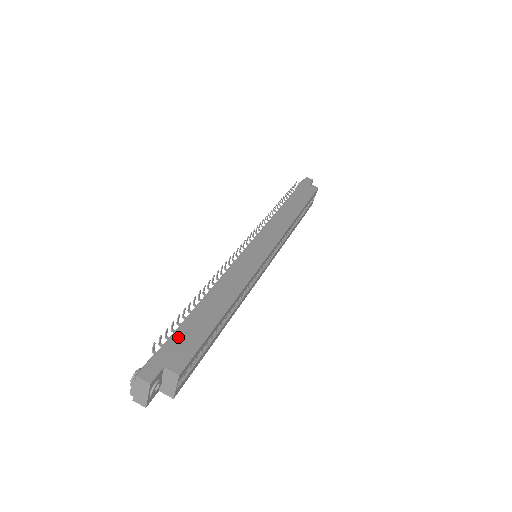
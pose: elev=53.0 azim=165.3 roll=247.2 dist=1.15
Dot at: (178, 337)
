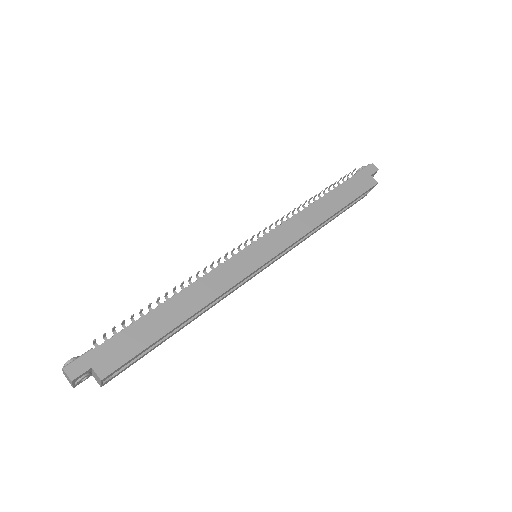
Dot at: (120, 339)
